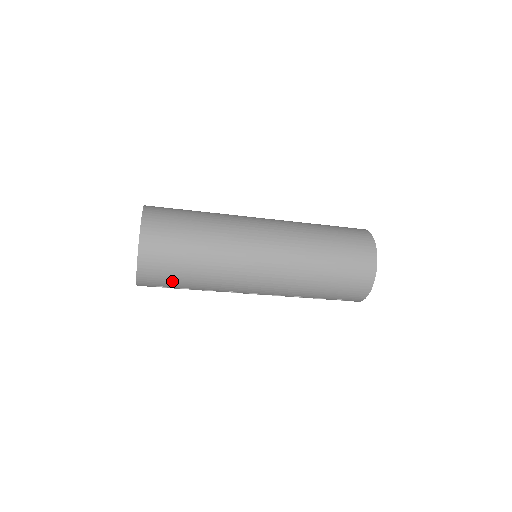
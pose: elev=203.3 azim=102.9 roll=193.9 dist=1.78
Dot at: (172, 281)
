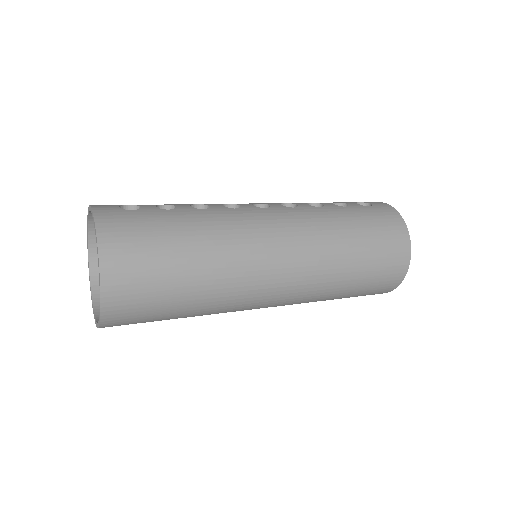
Dot at: occluded
